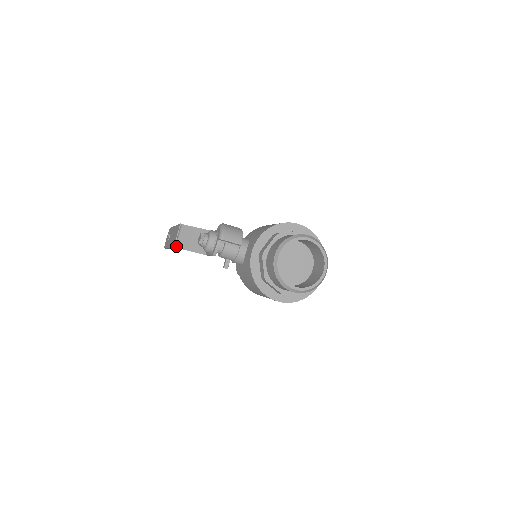
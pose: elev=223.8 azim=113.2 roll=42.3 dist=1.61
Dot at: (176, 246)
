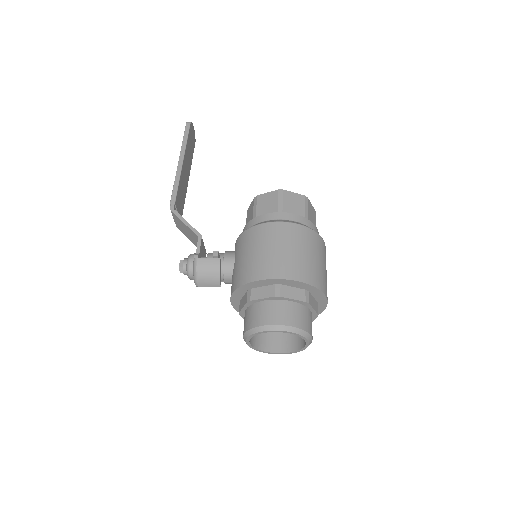
Dot at: occluded
